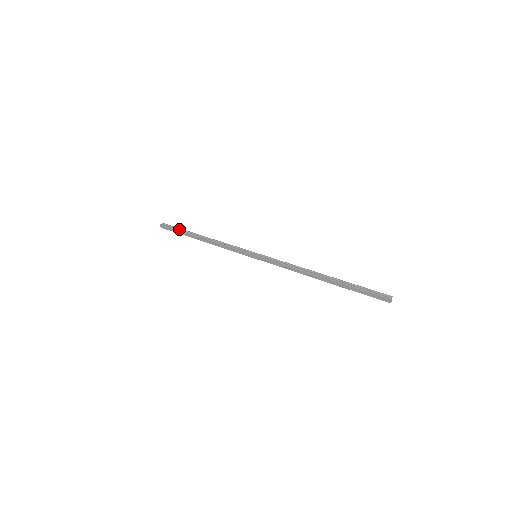
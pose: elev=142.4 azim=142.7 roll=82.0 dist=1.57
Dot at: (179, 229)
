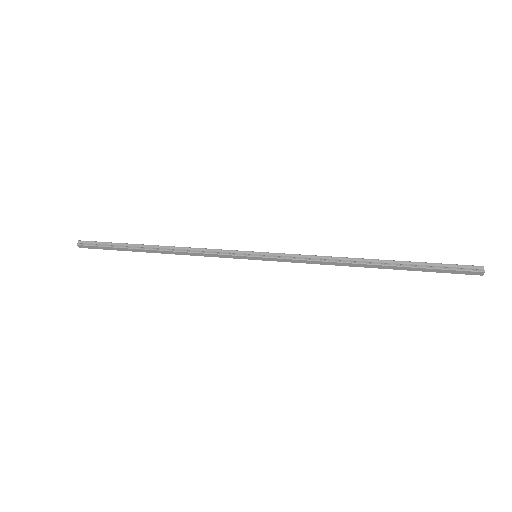
Dot at: (112, 244)
